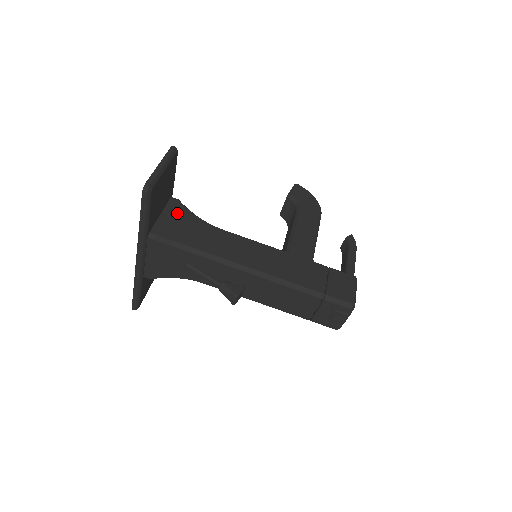
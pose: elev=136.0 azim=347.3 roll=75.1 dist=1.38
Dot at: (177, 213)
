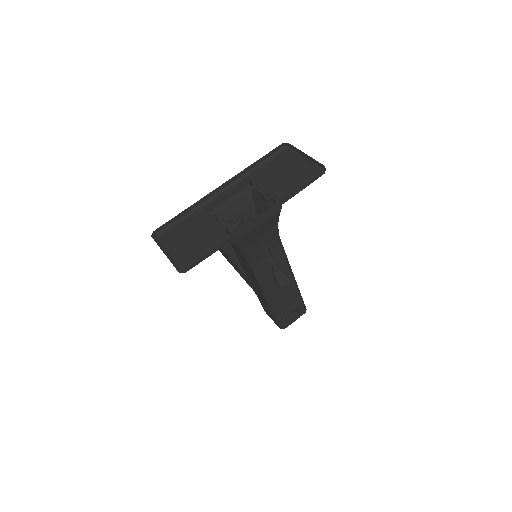
Dot at: occluded
